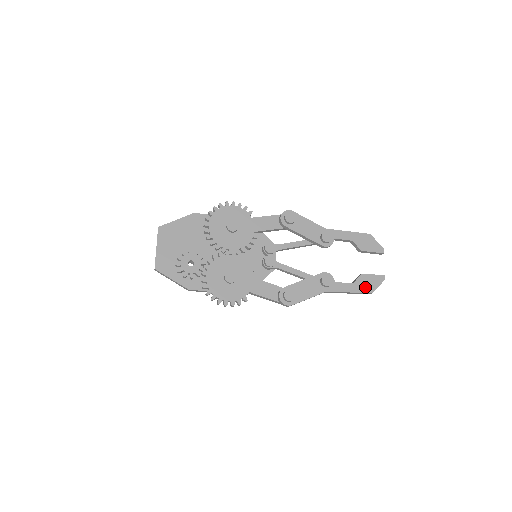
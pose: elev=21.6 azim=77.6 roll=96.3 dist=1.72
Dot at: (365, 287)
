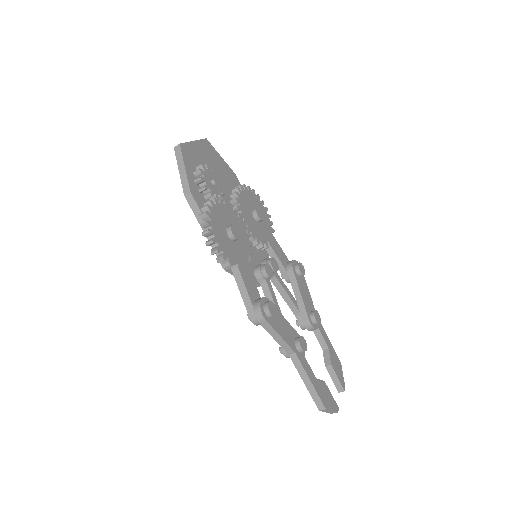
Dot at: (323, 395)
